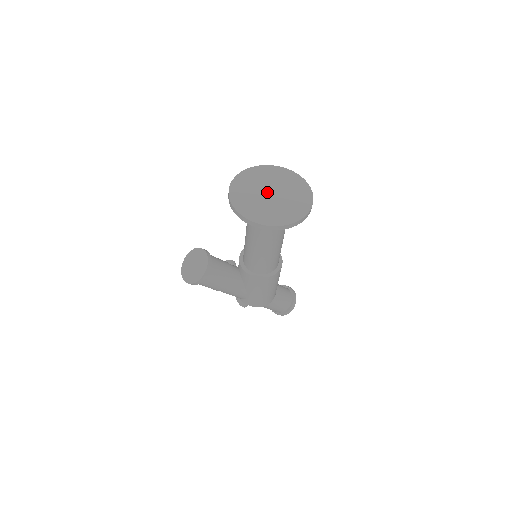
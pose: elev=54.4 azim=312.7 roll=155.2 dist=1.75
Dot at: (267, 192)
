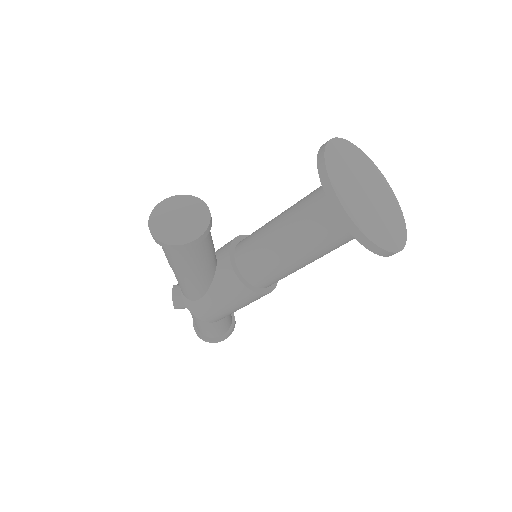
Dot at: (364, 187)
